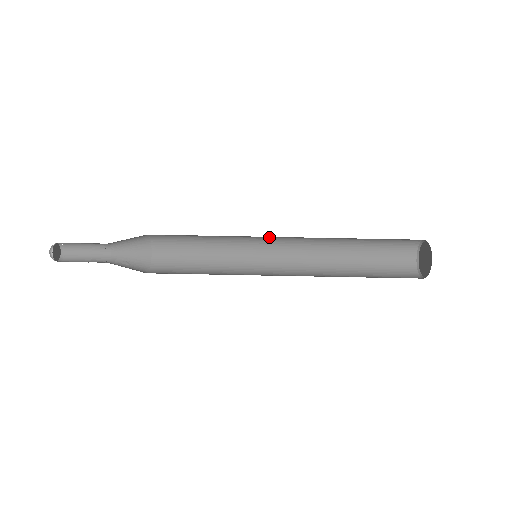
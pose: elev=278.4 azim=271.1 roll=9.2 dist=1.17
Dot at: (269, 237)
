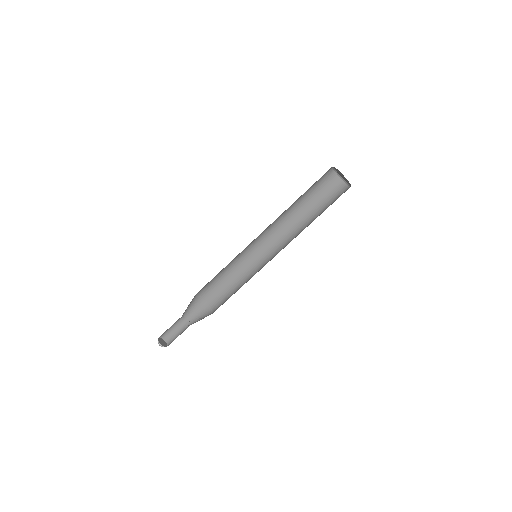
Dot at: (255, 241)
